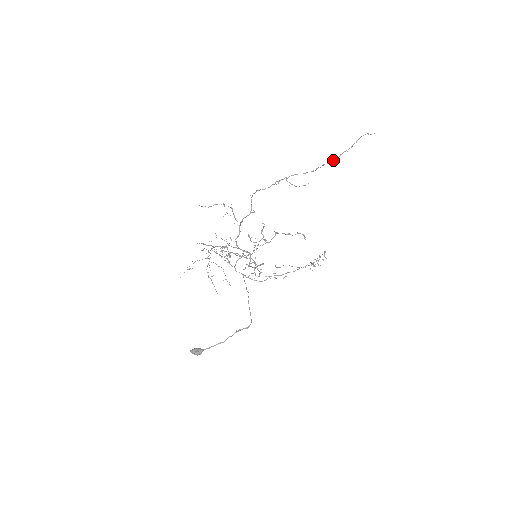
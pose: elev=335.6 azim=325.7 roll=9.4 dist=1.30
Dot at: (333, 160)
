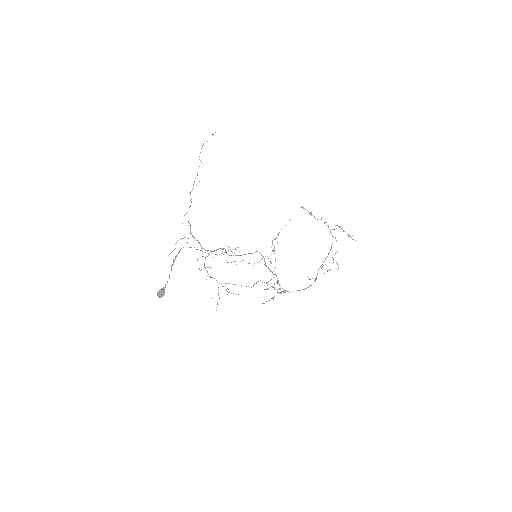
Dot at: occluded
